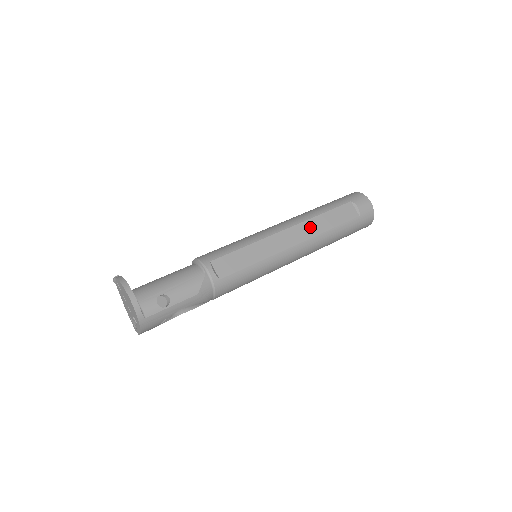
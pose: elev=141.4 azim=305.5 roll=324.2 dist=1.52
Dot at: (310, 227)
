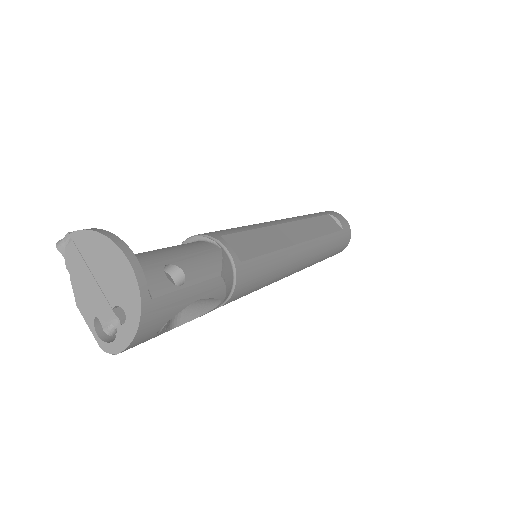
Dot at: (308, 227)
